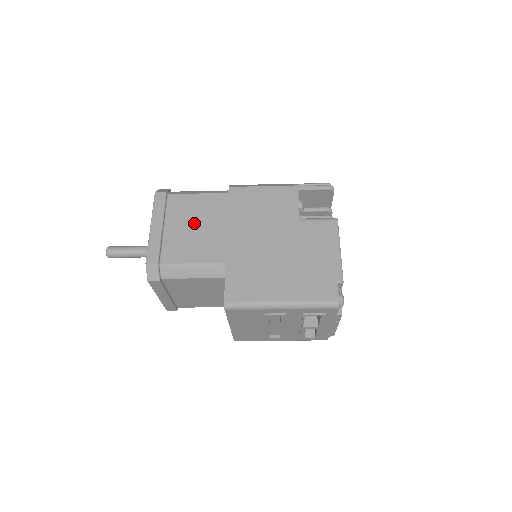
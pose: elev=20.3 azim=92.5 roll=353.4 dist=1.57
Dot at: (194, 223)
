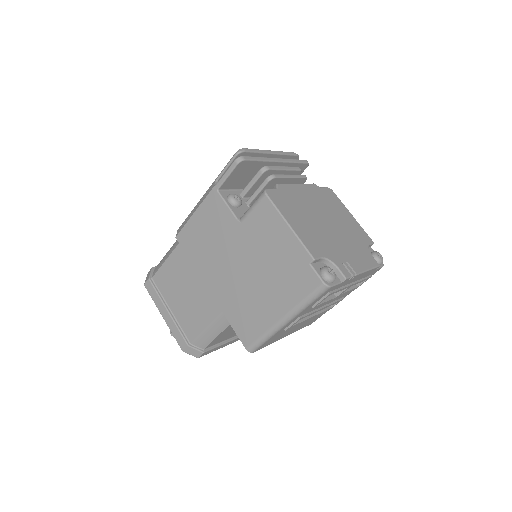
Dot at: (182, 290)
